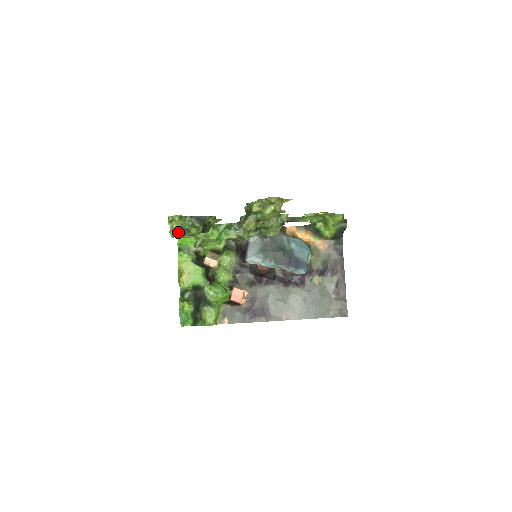
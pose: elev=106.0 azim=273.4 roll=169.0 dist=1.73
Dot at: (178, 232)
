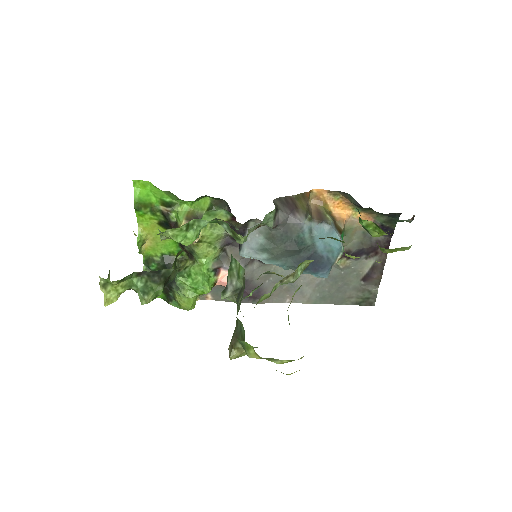
Dot at: occluded
